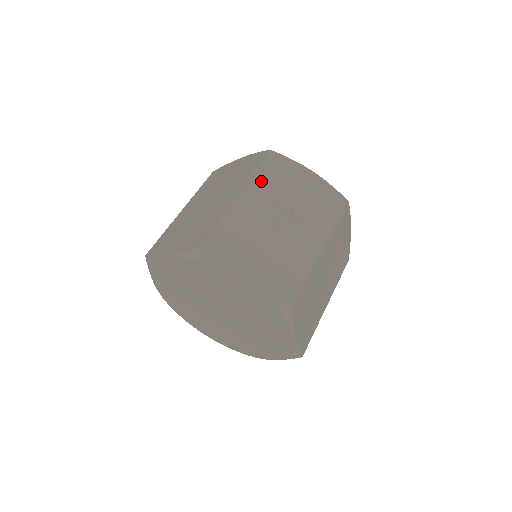
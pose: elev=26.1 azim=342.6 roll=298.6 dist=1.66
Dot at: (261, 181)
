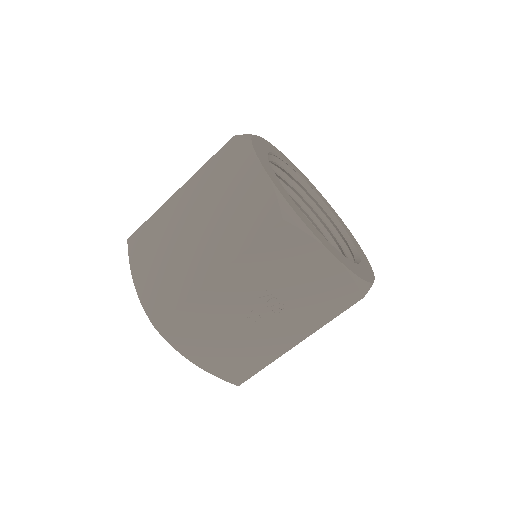
Dot at: (251, 264)
